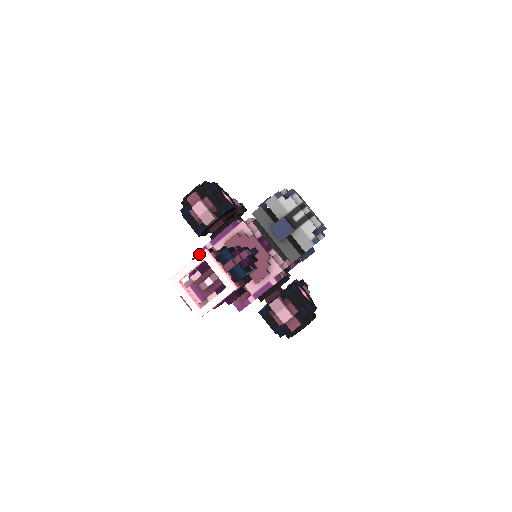
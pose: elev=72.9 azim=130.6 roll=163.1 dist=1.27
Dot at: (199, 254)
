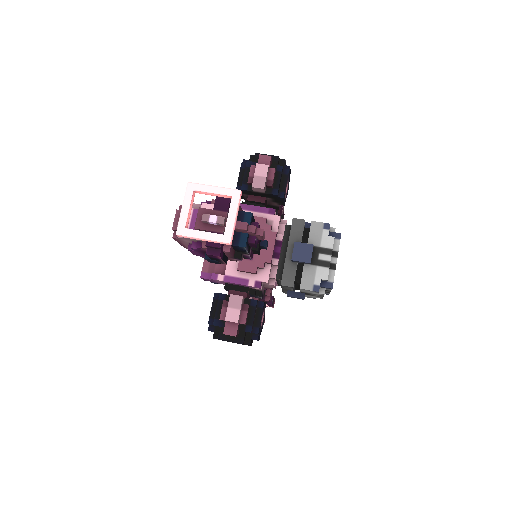
Dot at: occluded
